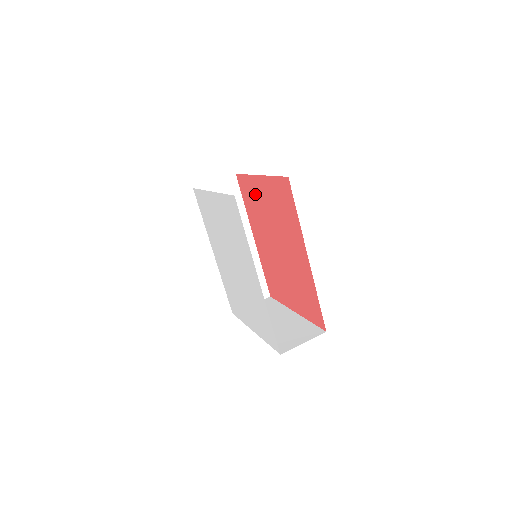
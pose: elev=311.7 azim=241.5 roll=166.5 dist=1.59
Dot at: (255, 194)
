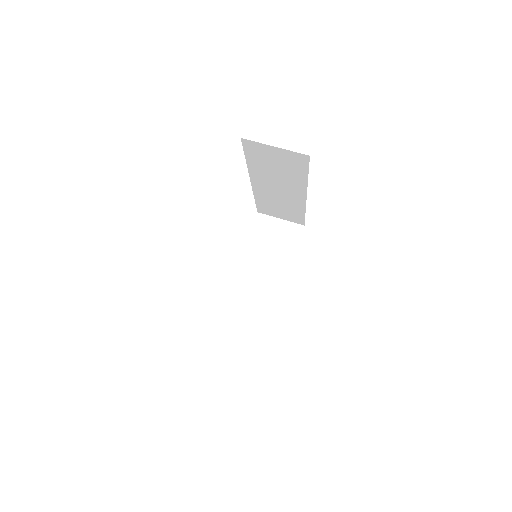
Dot at: occluded
